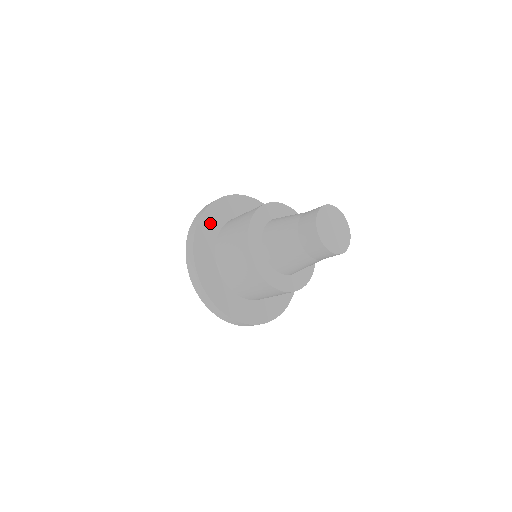
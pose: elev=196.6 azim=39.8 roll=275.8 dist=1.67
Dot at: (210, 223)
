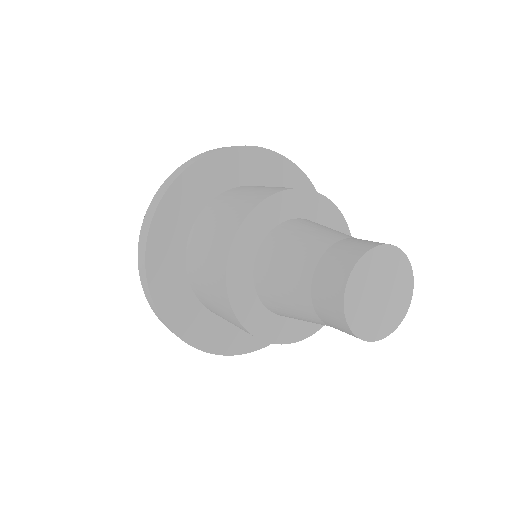
Dot at: (168, 283)
